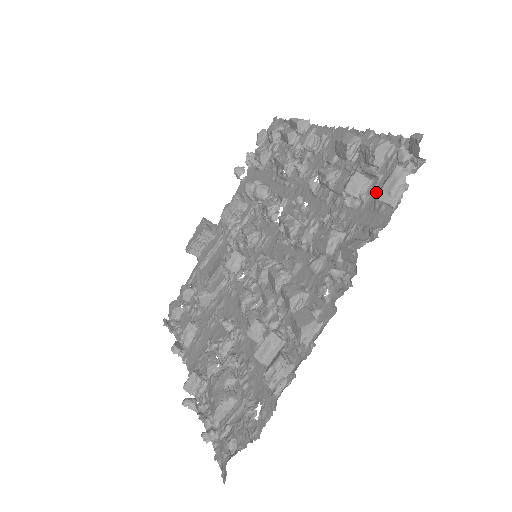
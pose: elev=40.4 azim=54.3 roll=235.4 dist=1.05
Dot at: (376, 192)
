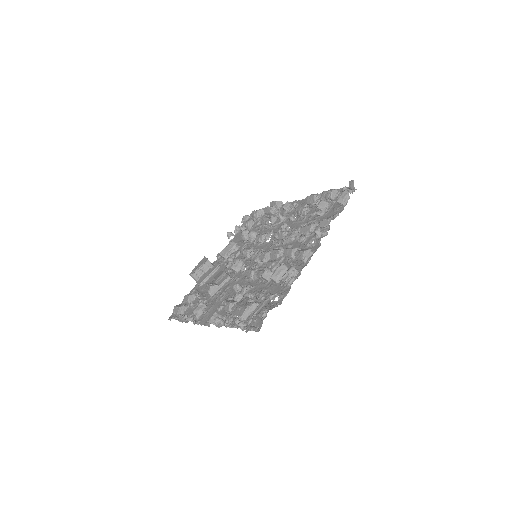
Dot at: (333, 206)
